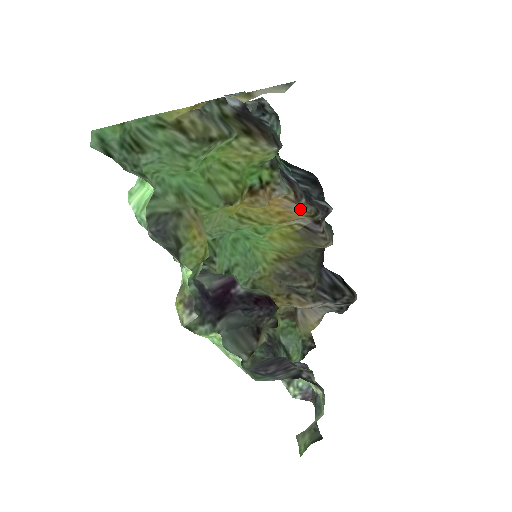
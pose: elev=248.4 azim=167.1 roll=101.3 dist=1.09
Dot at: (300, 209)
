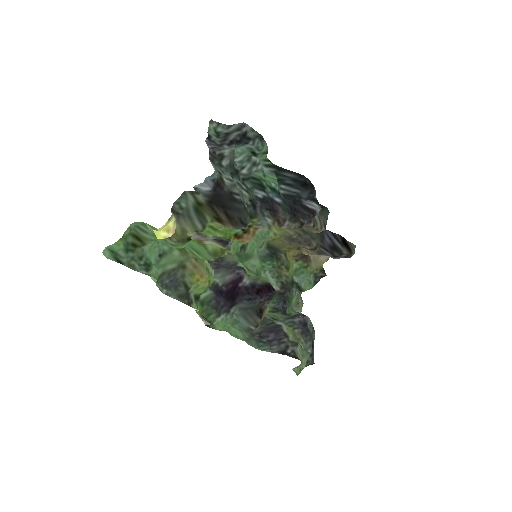
Dot at: occluded
